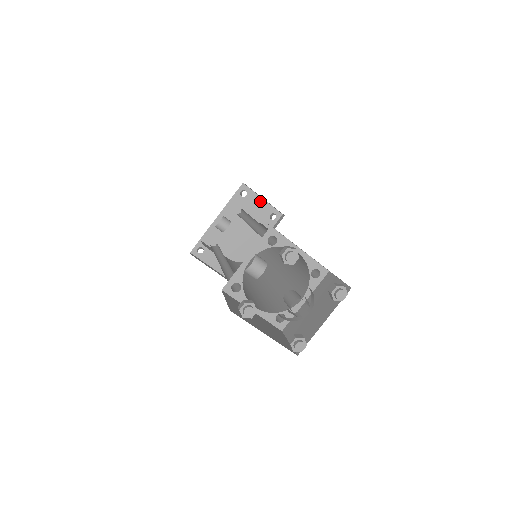
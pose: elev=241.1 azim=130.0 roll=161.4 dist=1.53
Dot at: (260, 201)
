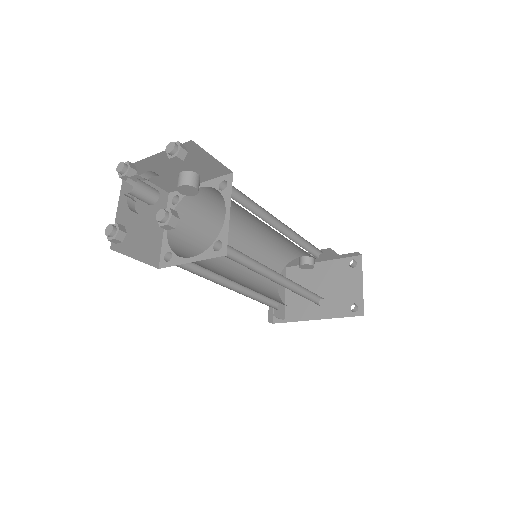
Dot at: (359, 284)
